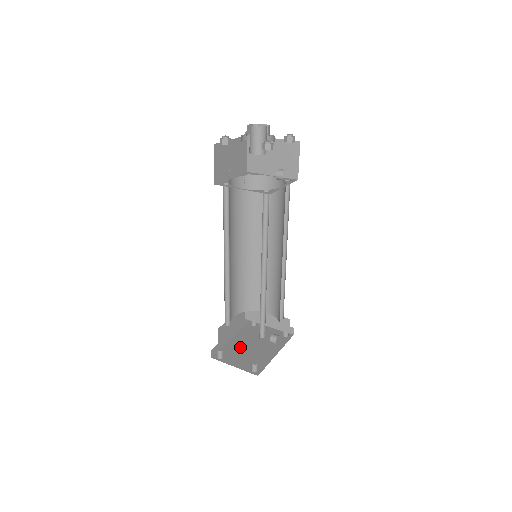
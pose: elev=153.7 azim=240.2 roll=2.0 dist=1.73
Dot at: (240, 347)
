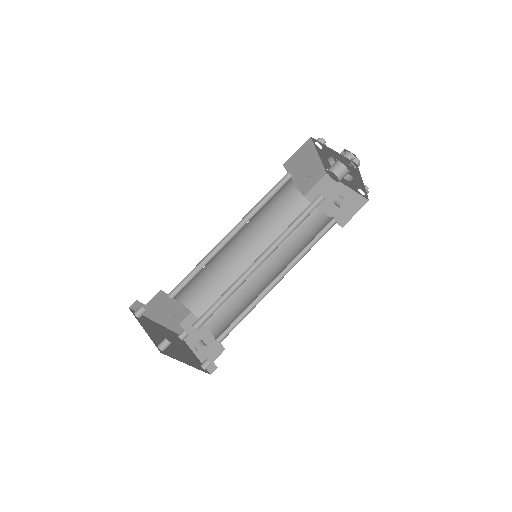
Dot at: (159, 331)
